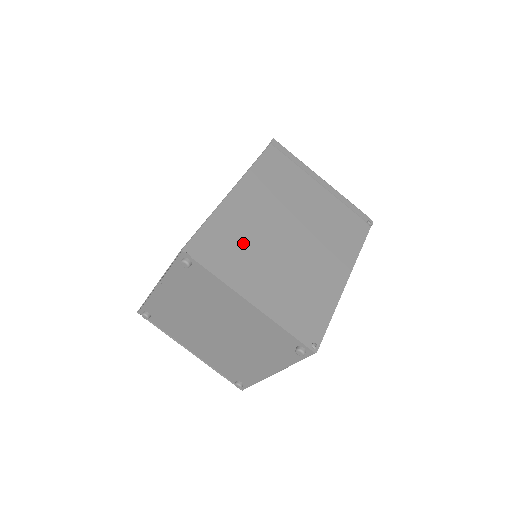
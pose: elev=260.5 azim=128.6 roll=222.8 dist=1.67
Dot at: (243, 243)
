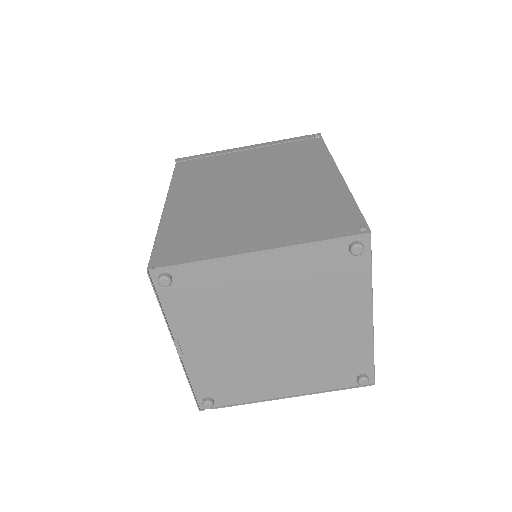
Dot at: (208, 224)
